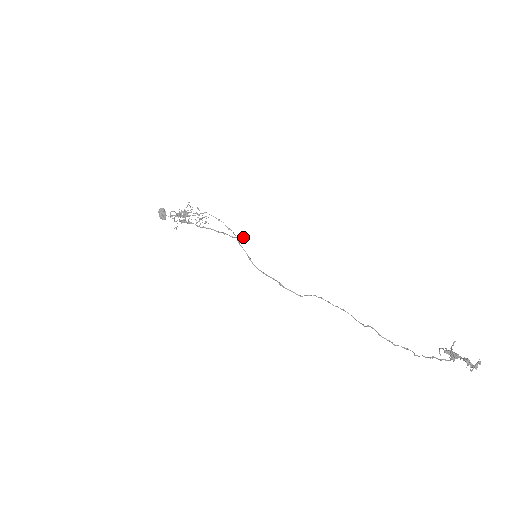
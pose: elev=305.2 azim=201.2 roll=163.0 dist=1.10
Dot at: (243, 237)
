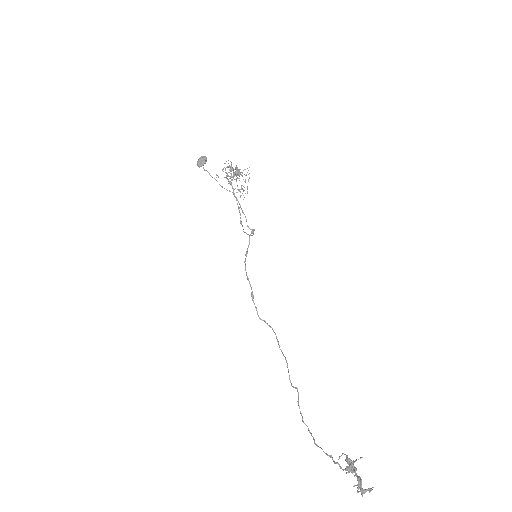
Dot at: occluded
